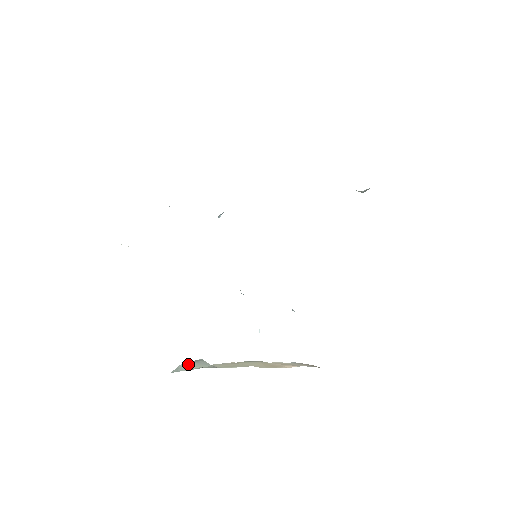
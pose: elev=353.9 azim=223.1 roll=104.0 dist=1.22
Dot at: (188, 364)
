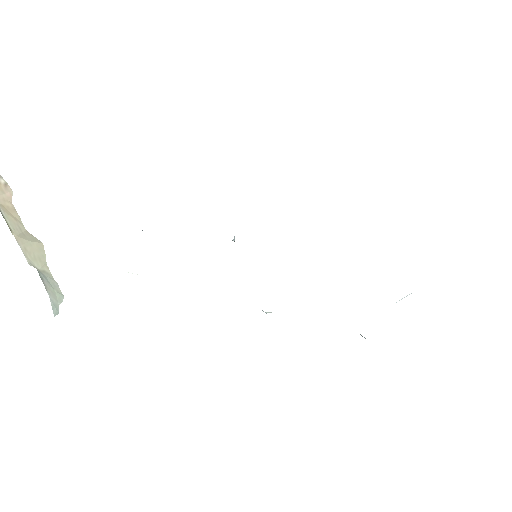
Dot at: (49, 291)
